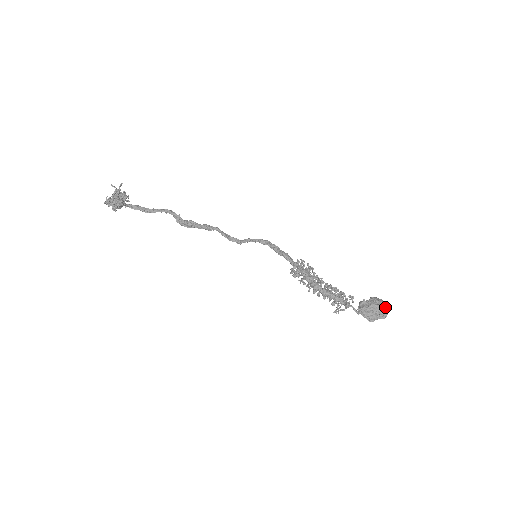
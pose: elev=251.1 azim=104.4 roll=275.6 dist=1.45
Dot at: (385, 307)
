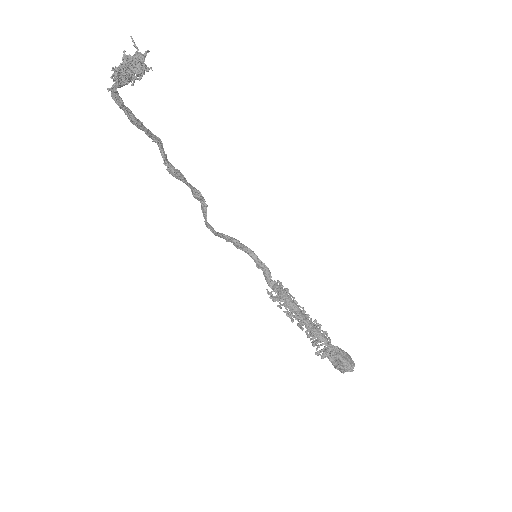
Dot at: occluded
